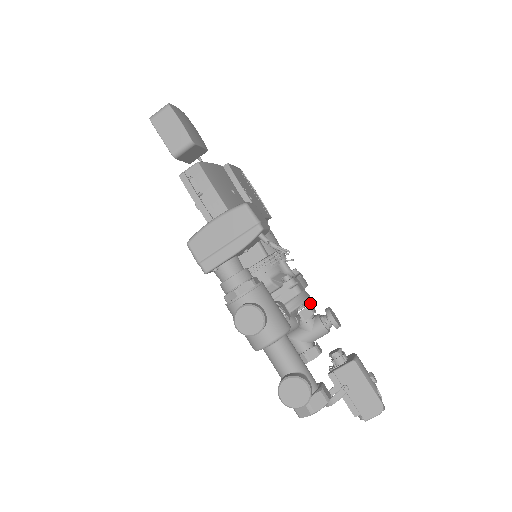
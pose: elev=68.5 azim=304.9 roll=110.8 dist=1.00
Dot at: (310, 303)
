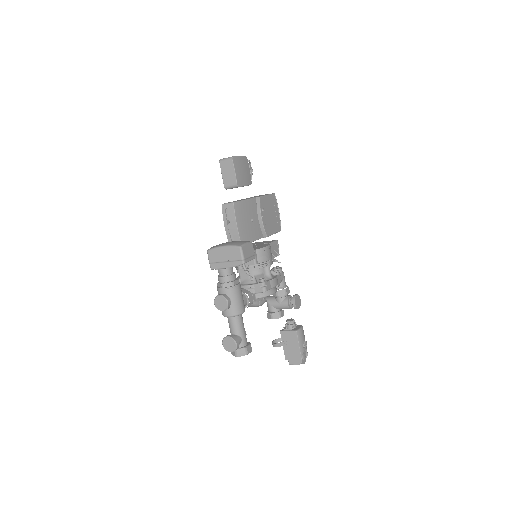
Dot at: (287, 287)
